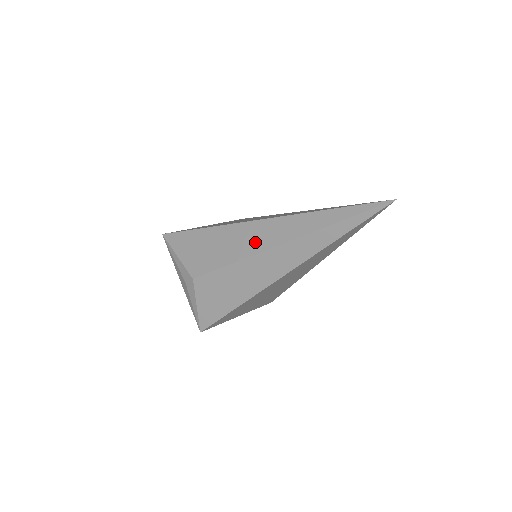
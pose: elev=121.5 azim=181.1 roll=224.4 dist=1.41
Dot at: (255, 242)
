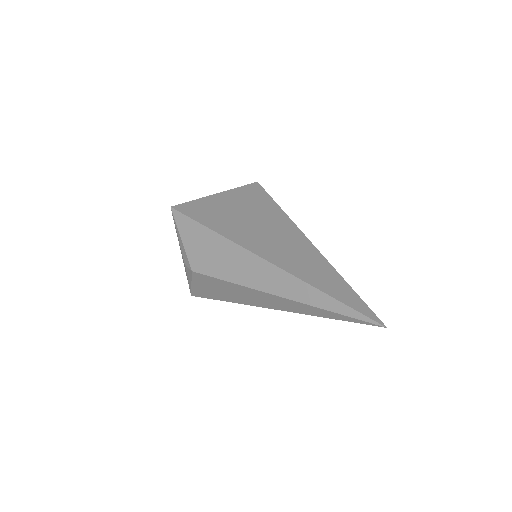
Dot at: (255, 277)
